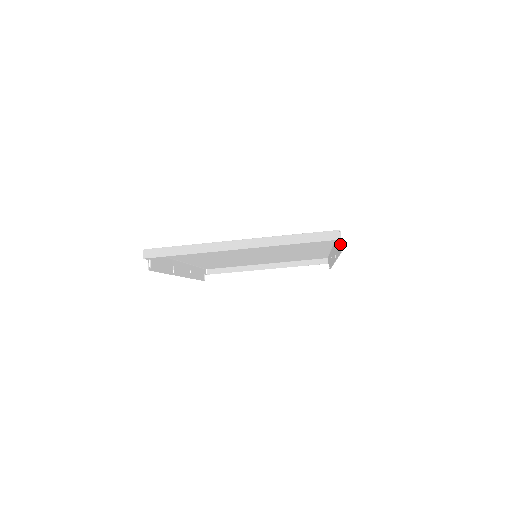
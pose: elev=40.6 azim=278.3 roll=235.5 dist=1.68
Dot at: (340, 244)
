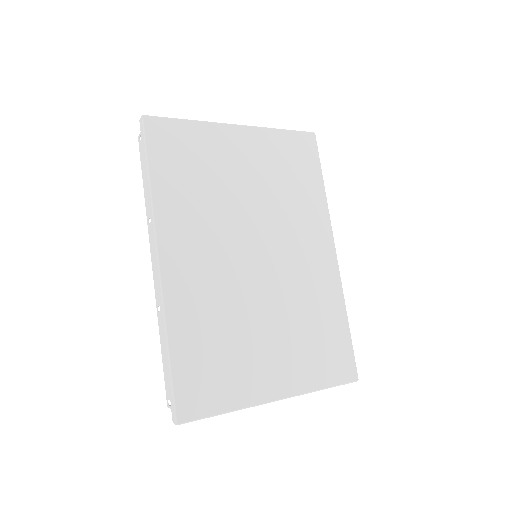
Dot at: occluded
